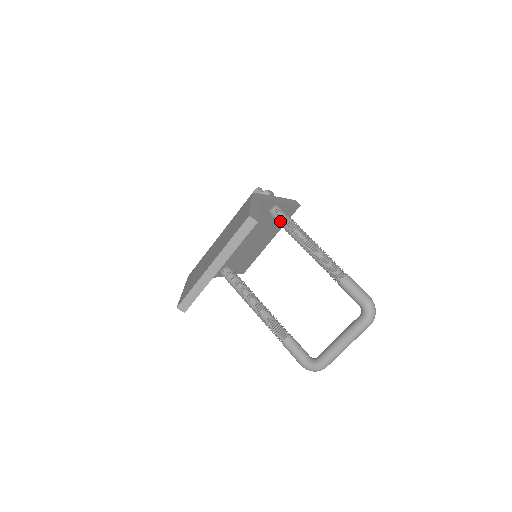
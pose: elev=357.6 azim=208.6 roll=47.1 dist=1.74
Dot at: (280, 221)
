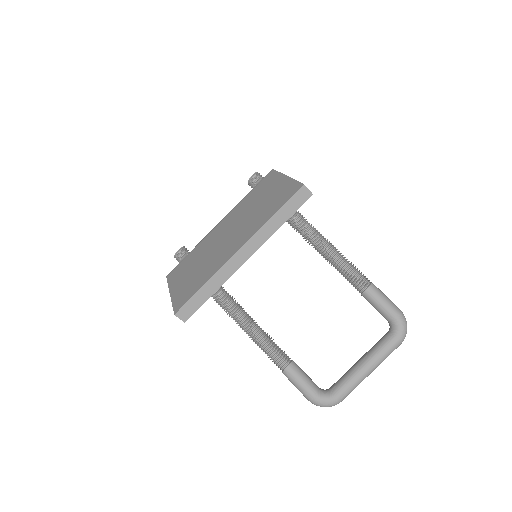
Dot at: occluded
